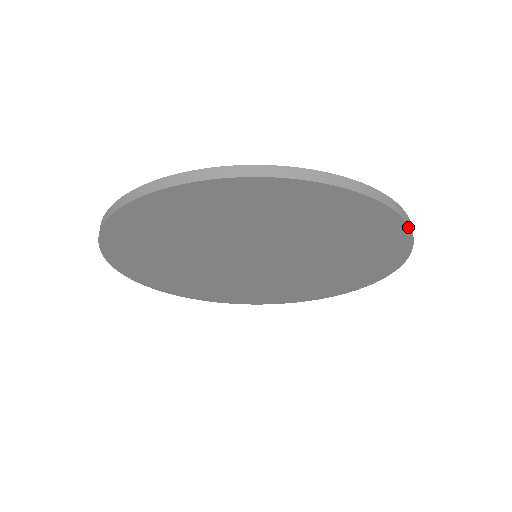
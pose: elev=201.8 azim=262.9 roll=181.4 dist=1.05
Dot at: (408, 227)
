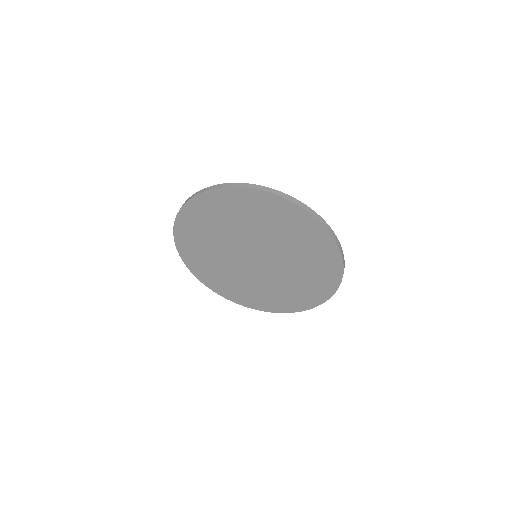
Dot at: (328, 231)
